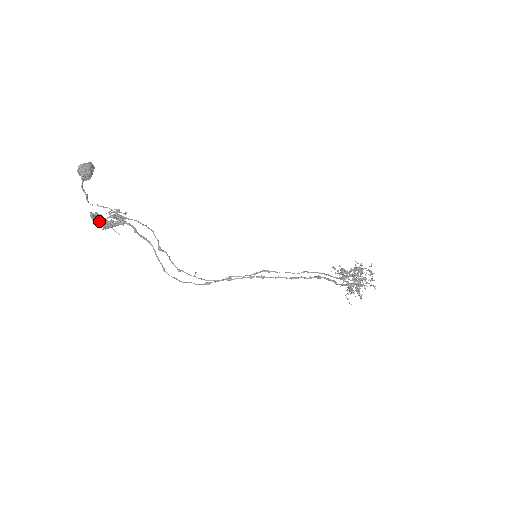
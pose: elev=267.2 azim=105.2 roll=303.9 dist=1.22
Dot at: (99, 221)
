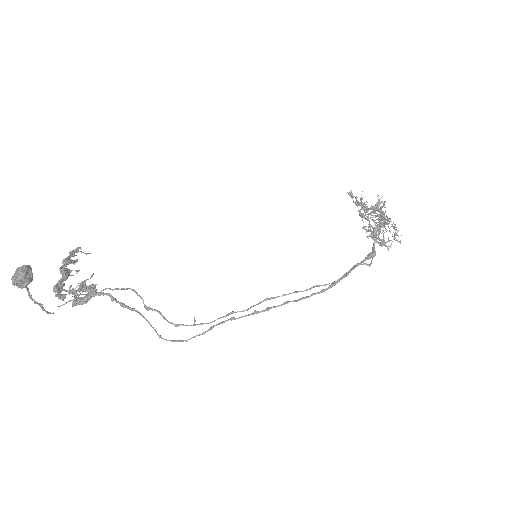
Dot at: occluded
